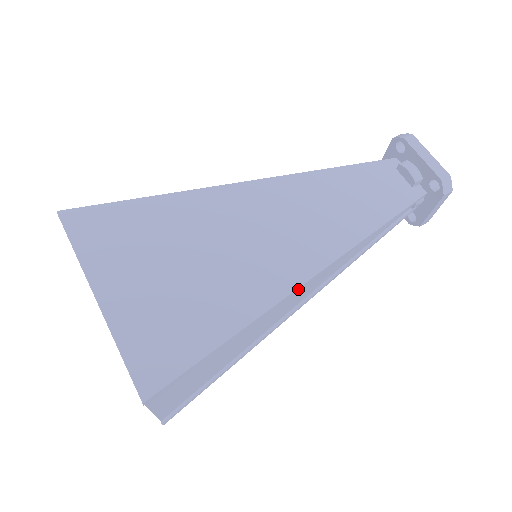
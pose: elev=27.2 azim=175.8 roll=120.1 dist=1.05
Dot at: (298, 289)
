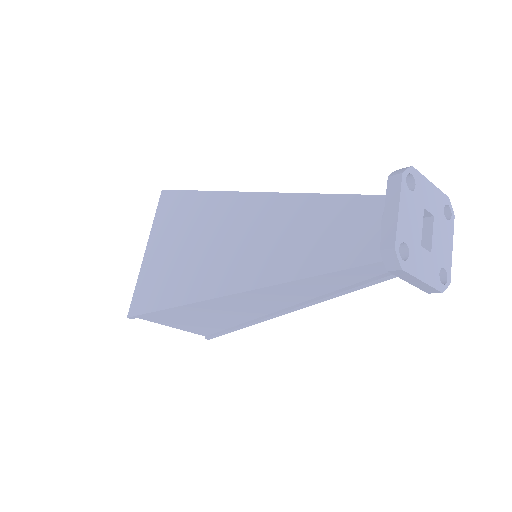
Dot at: (220, 298)
